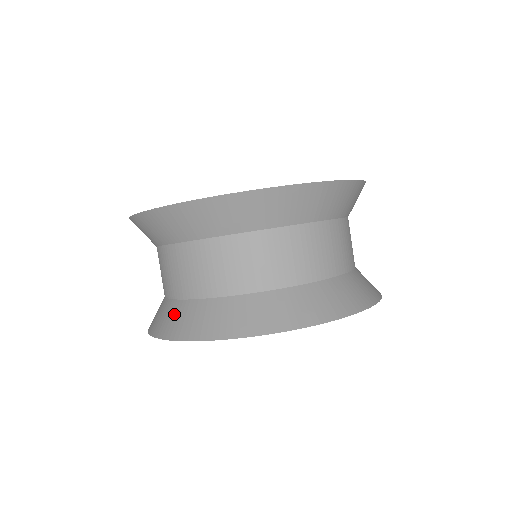
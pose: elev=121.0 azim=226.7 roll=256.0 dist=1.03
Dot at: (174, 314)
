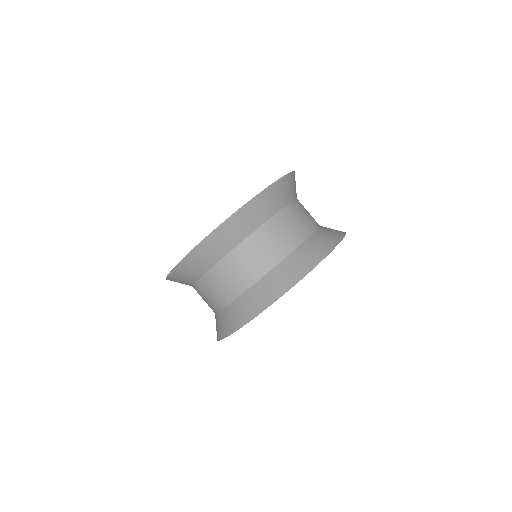
Dot at: (242, 306)
